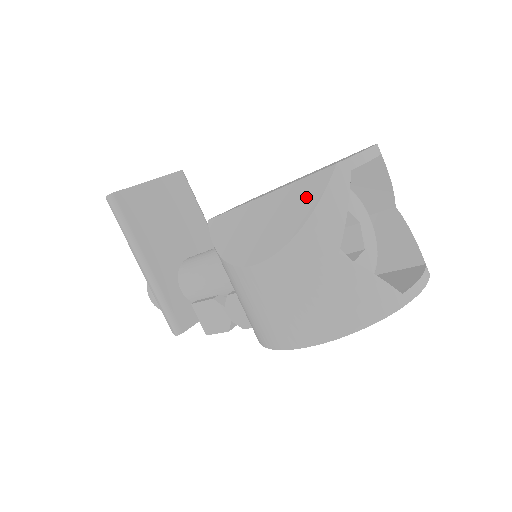
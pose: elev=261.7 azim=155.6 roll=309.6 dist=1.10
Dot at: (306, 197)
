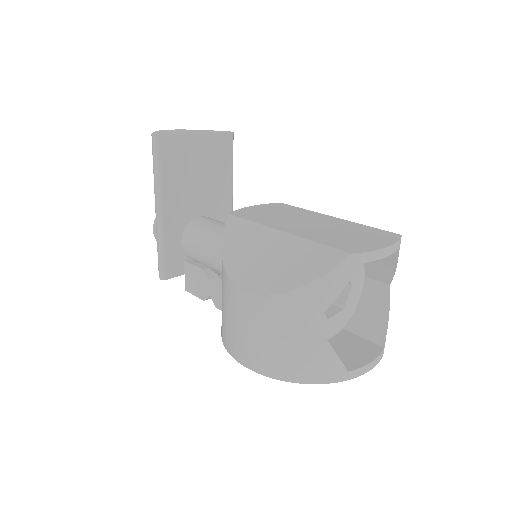
Dot at: (313, 264)
